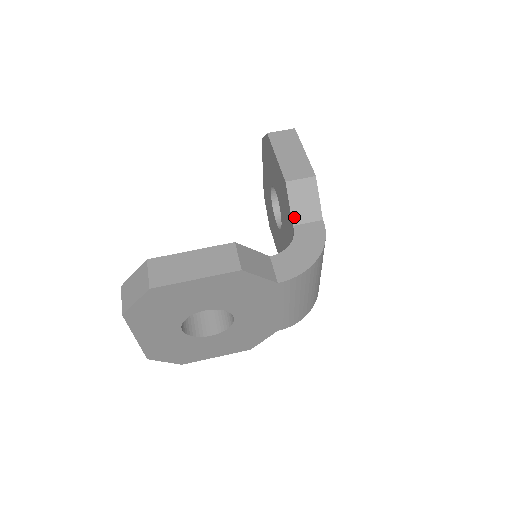
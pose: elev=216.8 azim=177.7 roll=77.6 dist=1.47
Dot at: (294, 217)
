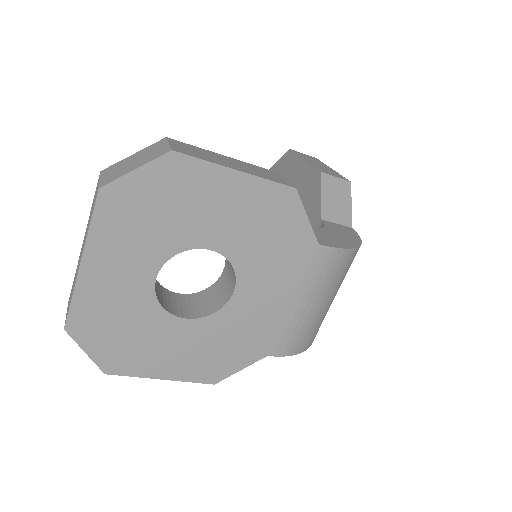
Dot at: (324, 211)
